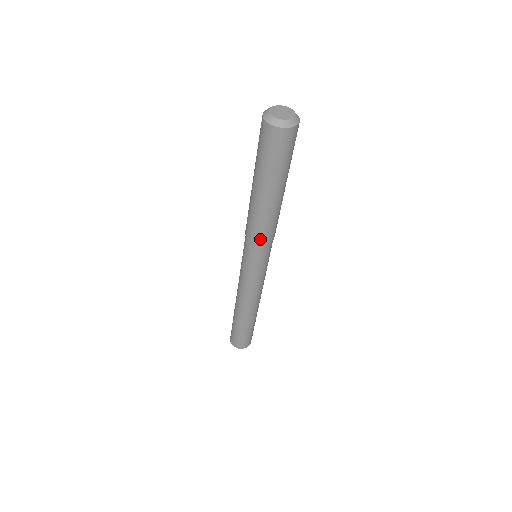
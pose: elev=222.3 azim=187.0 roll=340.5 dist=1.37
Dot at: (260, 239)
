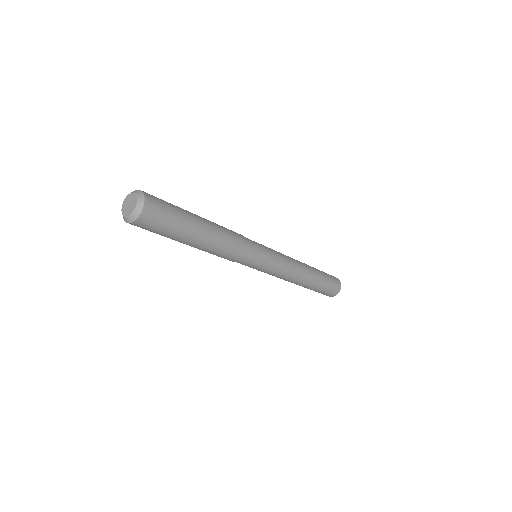
Dot at: (234, 258)
